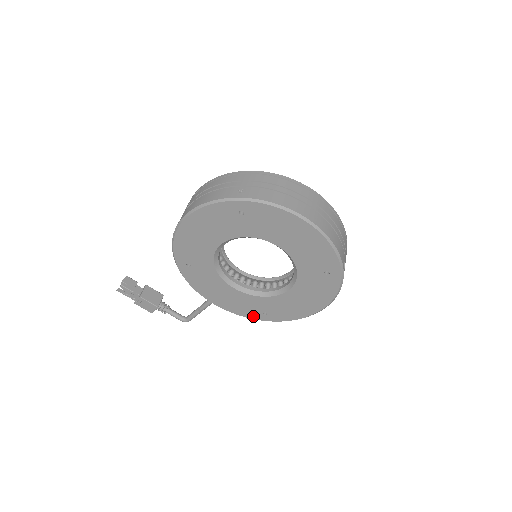
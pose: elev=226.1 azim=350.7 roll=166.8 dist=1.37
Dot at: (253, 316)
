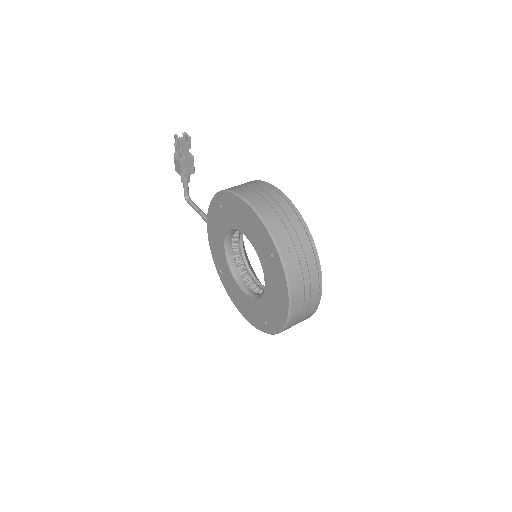
Dot at: (215, 261)
